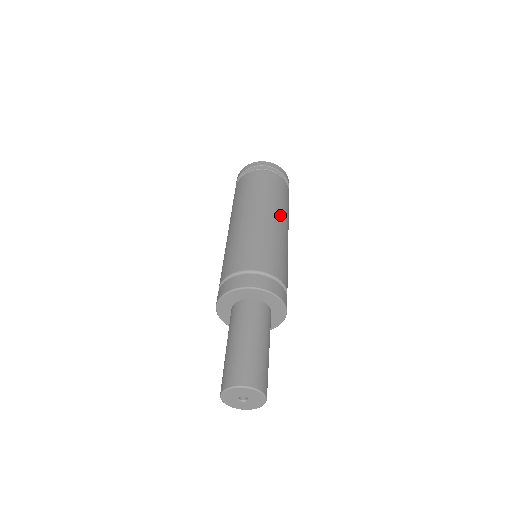
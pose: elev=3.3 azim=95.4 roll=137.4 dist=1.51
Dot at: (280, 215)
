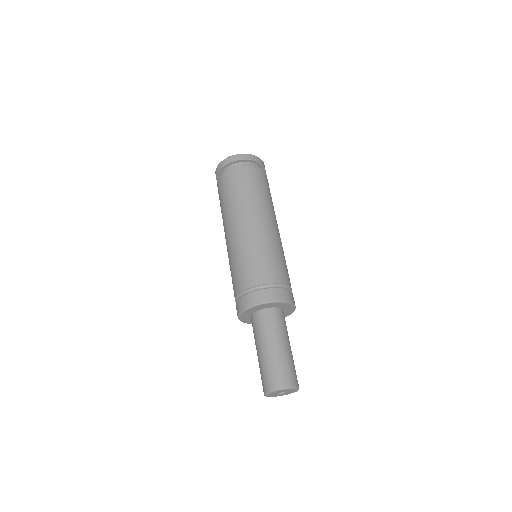
Dot at: (247, 214)
